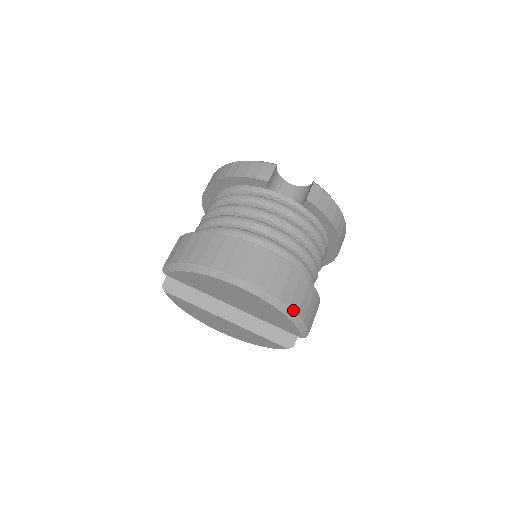
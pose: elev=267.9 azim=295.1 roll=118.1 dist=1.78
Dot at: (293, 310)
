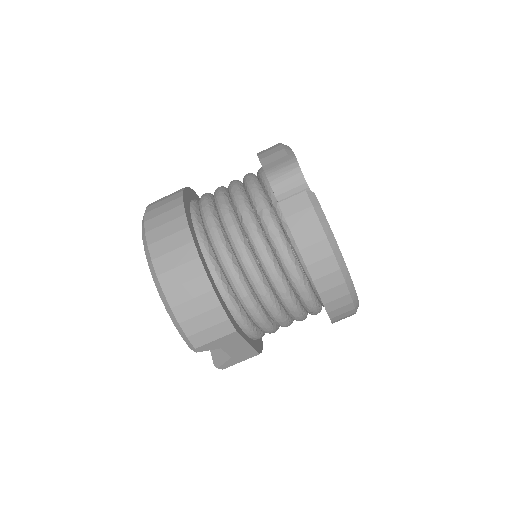
Dot at: (168, 300)
